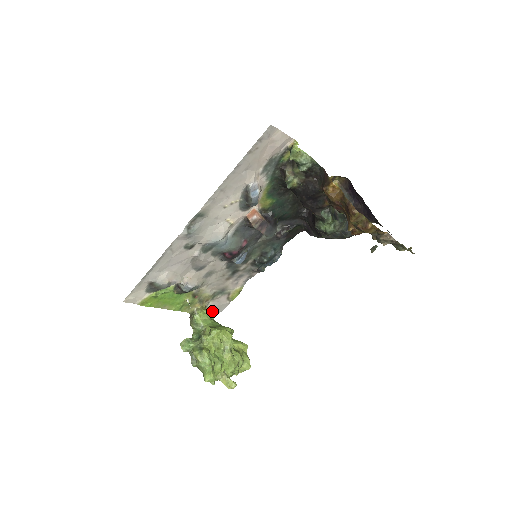
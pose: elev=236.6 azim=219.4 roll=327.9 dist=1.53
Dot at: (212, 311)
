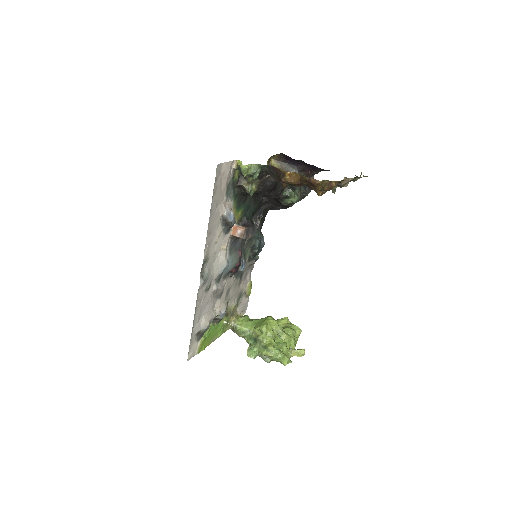
Dot at: (241, 314)
